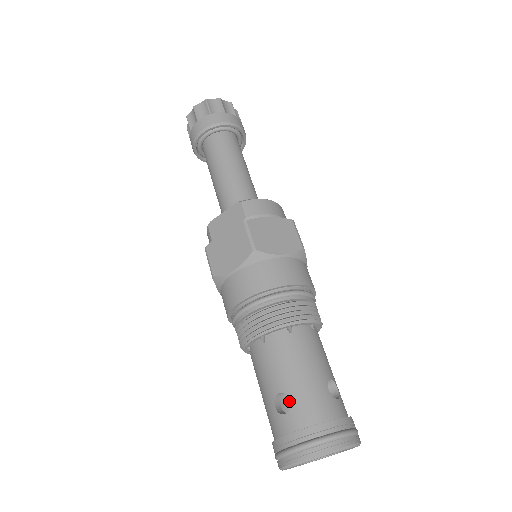
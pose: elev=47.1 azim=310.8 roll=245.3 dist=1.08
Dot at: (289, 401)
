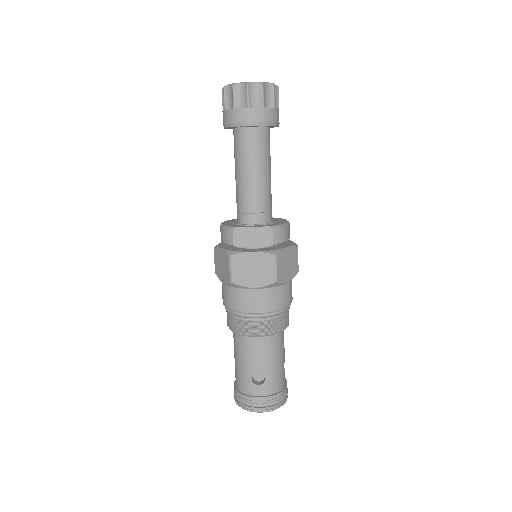
Dot at: (260, 375)
